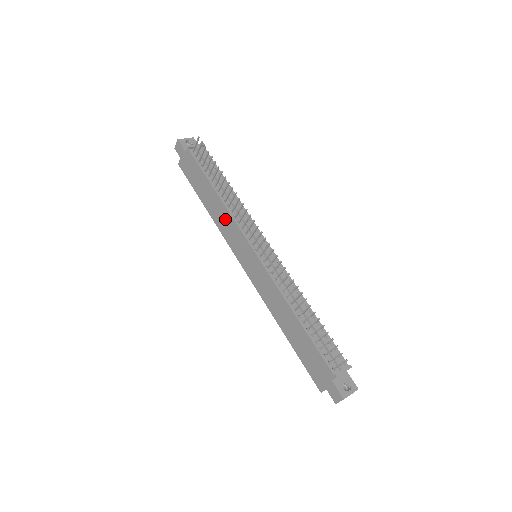
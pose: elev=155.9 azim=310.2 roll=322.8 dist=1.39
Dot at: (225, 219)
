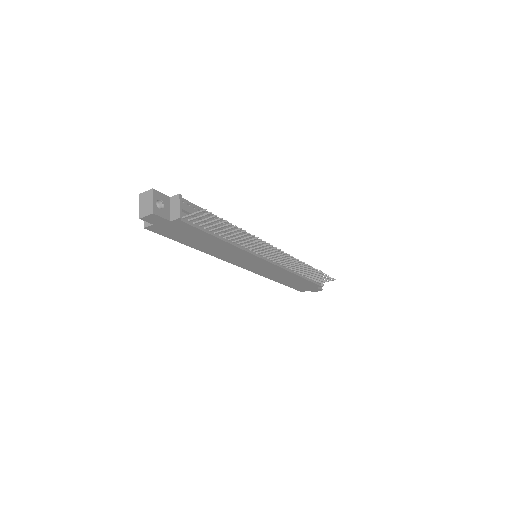
Dot at: (232, 252)
